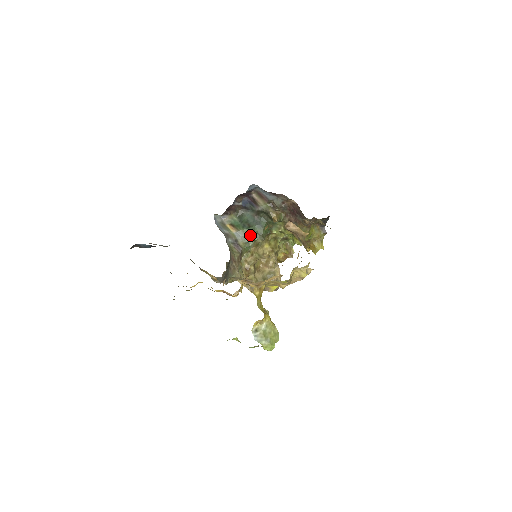
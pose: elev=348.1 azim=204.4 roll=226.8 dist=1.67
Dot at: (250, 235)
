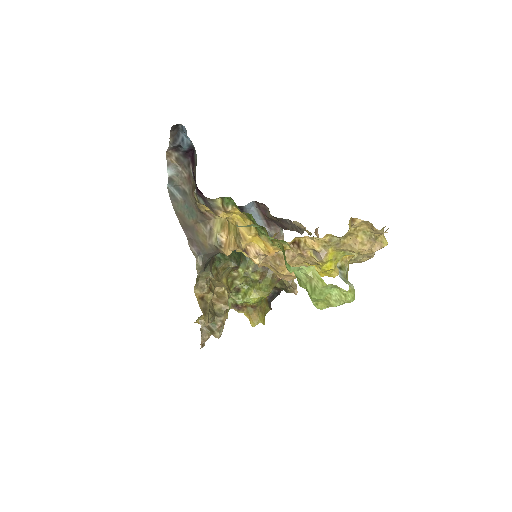
Dot at: occluded
